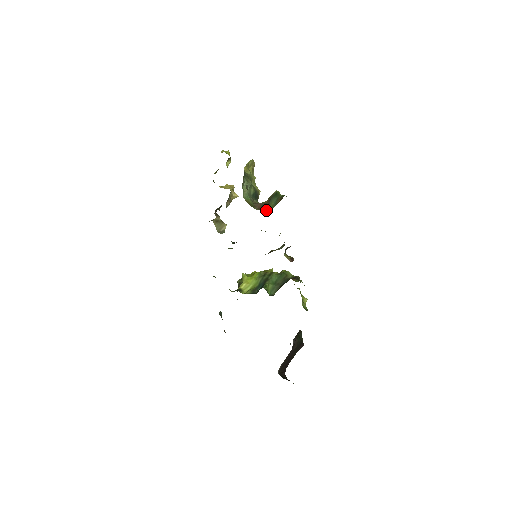
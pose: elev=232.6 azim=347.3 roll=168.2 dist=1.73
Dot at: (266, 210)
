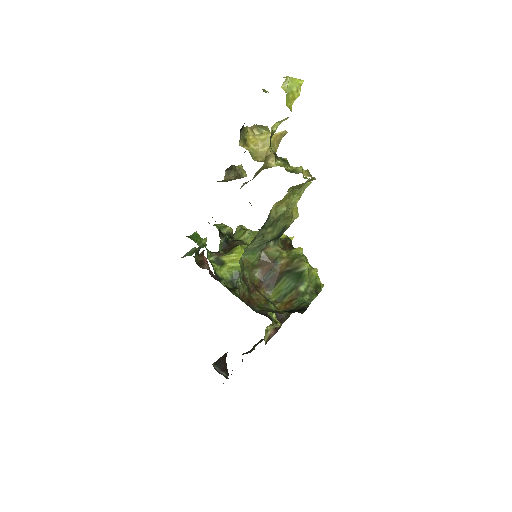
Dot at: (265, 291)
